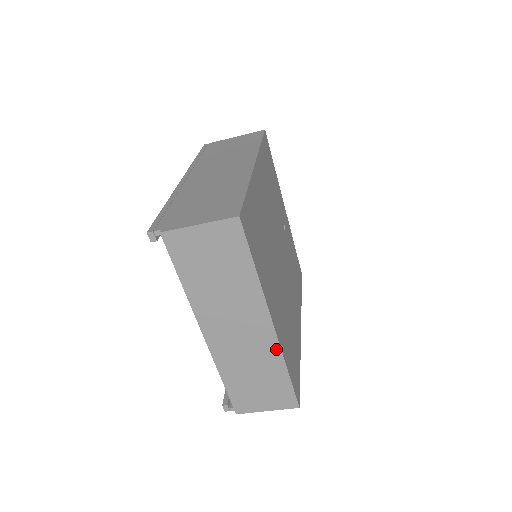
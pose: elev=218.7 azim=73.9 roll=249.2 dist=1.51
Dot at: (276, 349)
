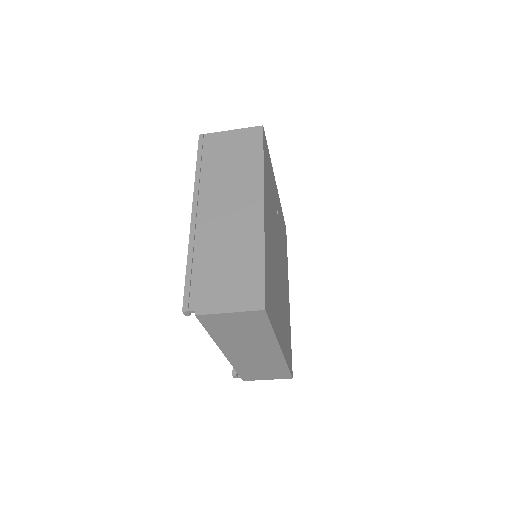
Dot at: (281, 359)
